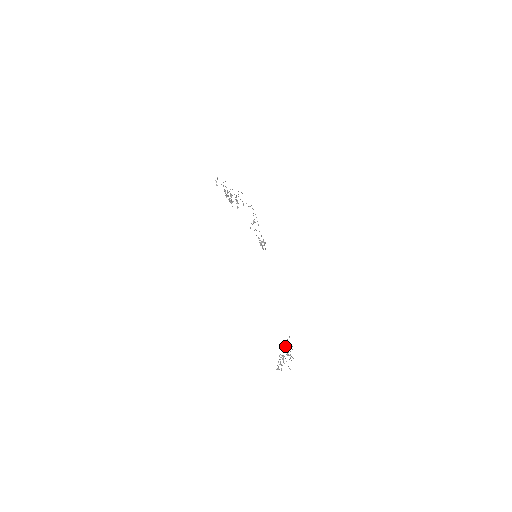
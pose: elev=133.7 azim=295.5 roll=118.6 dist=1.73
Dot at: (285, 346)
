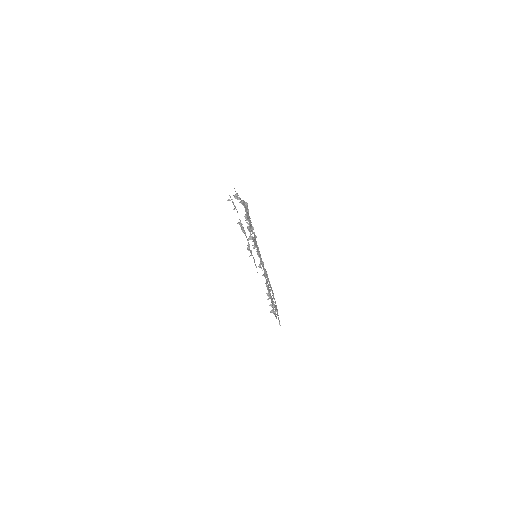
Dot at: (248, 243)
